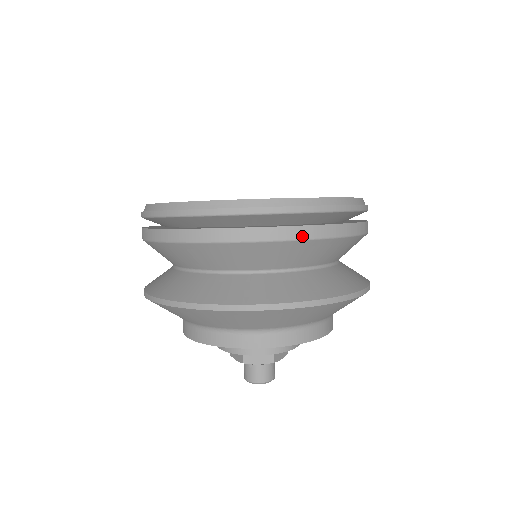
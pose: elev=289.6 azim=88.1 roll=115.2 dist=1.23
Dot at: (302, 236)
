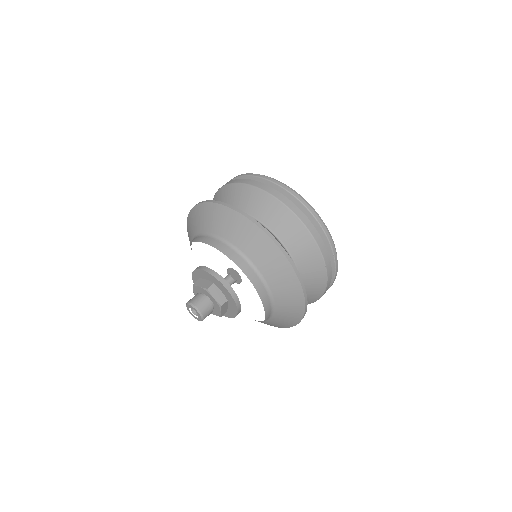
Dot at: (264, 189)
